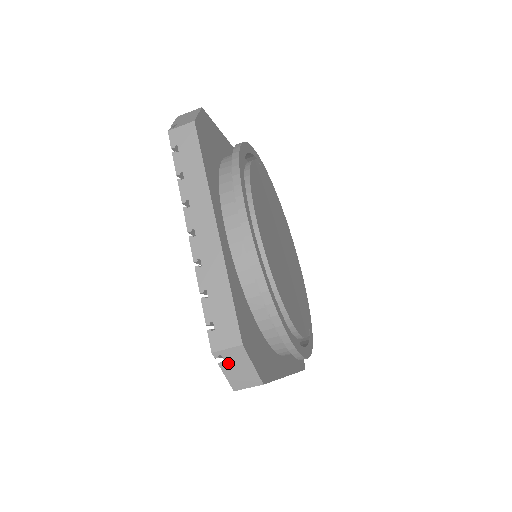
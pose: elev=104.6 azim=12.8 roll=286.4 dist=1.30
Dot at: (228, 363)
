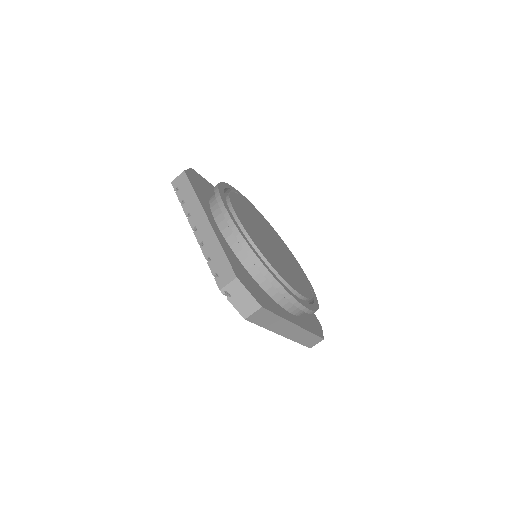
Dot at: (233, 296)
